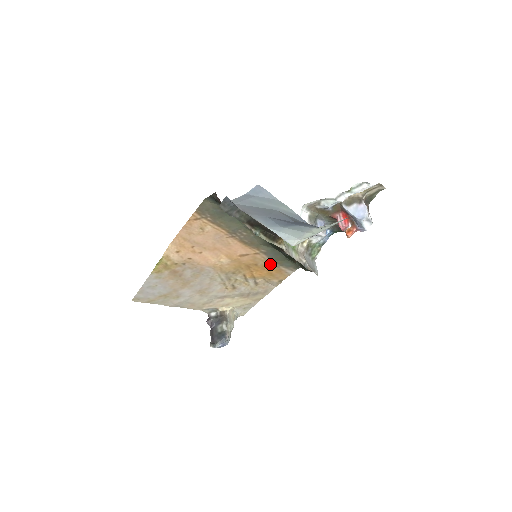
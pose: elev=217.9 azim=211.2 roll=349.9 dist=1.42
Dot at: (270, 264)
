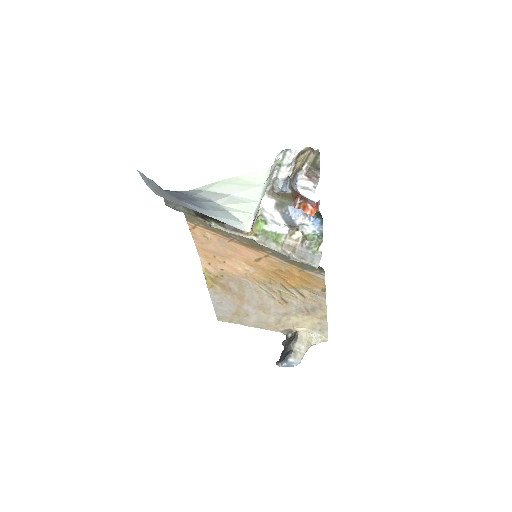
Dot at: (293, 268)
